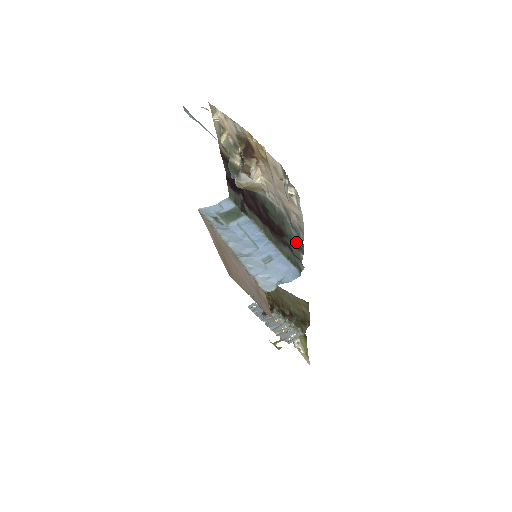
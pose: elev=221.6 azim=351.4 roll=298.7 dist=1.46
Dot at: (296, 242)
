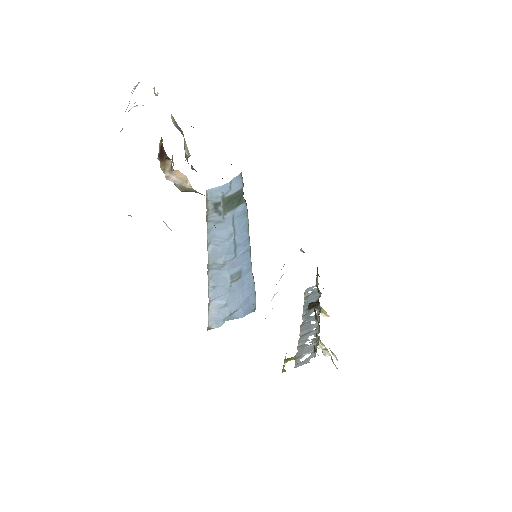
Dot at: occluded
